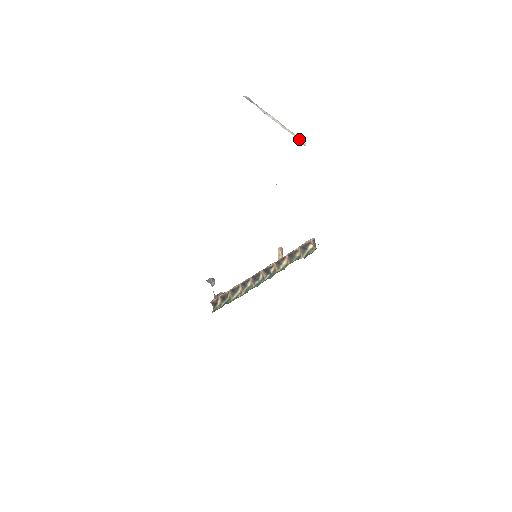
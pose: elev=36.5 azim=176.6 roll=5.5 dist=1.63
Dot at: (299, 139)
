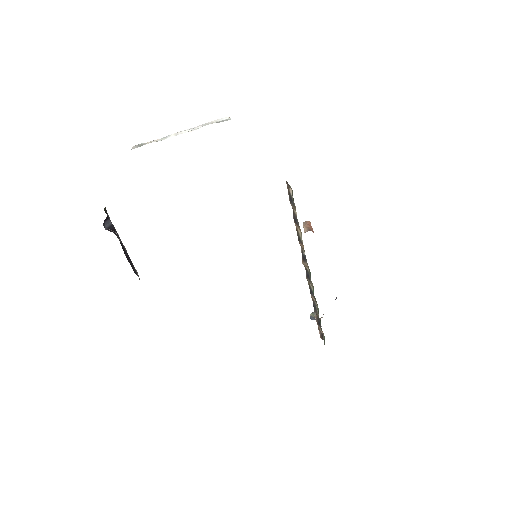
Dot at: (218, 121)
